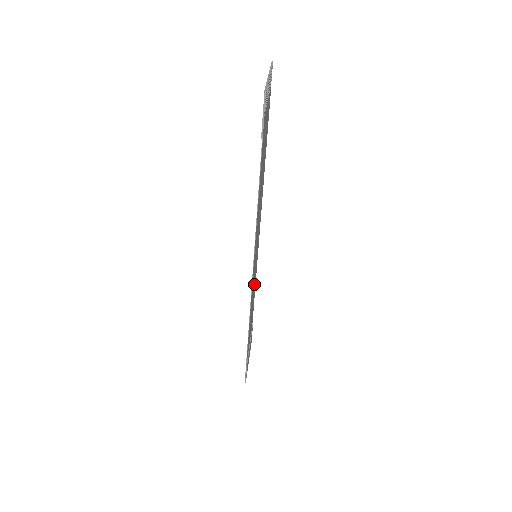
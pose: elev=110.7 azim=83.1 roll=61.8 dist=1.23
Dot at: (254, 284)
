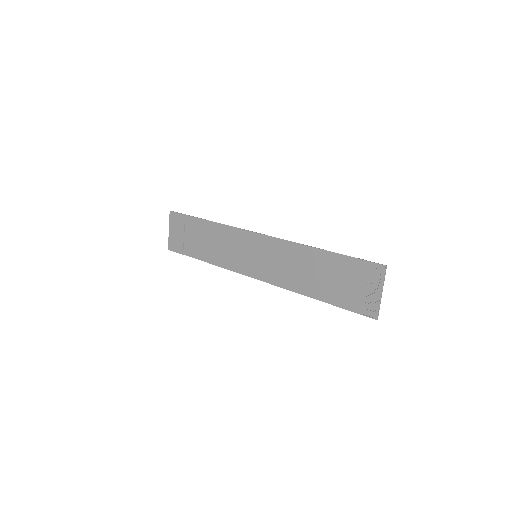
Dot at: (284, 271)
